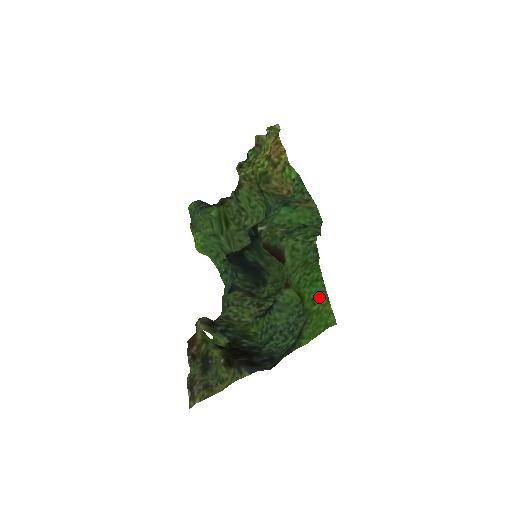
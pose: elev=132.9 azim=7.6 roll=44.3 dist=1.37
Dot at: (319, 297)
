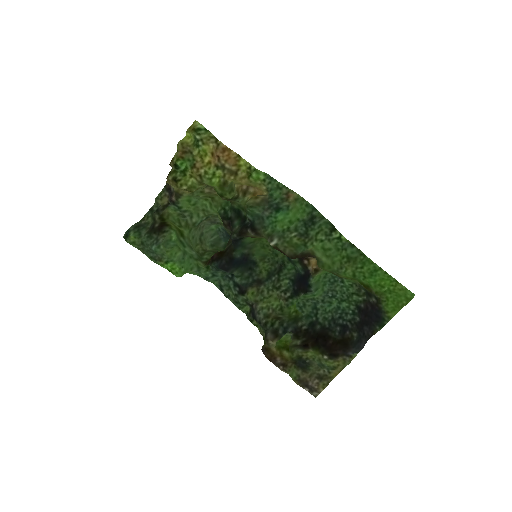
Dot at: (386, 282)
